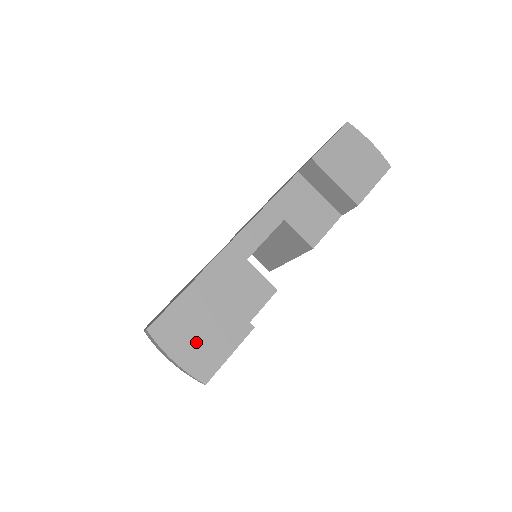
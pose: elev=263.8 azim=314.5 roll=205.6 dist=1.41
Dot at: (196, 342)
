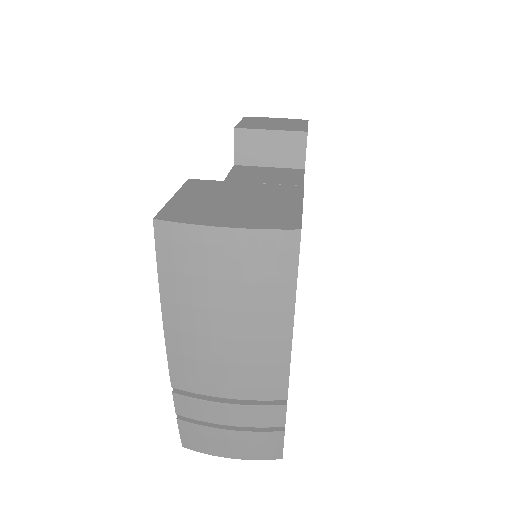
Dot at: (241, 209)
